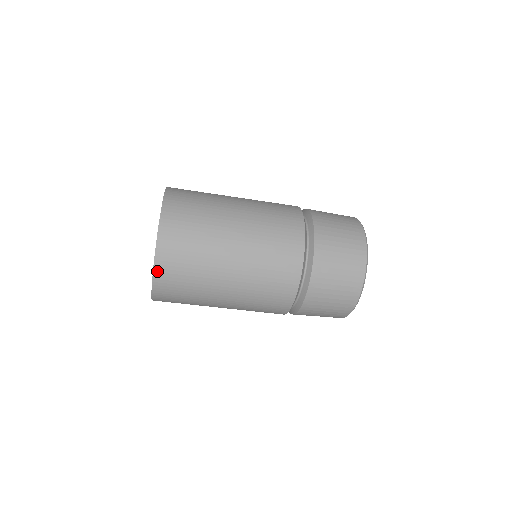
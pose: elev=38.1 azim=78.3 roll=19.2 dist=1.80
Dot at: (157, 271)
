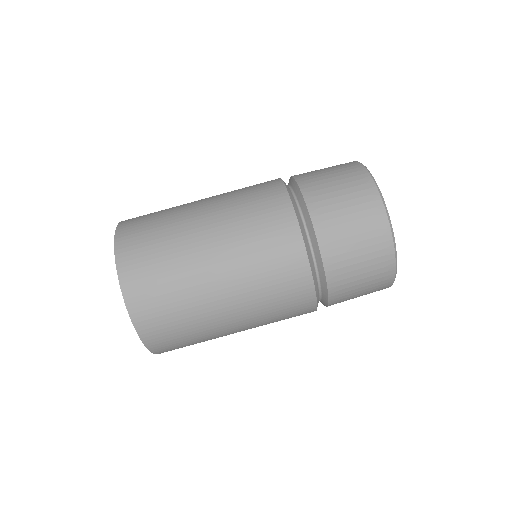
Dot at: (127, 292)
